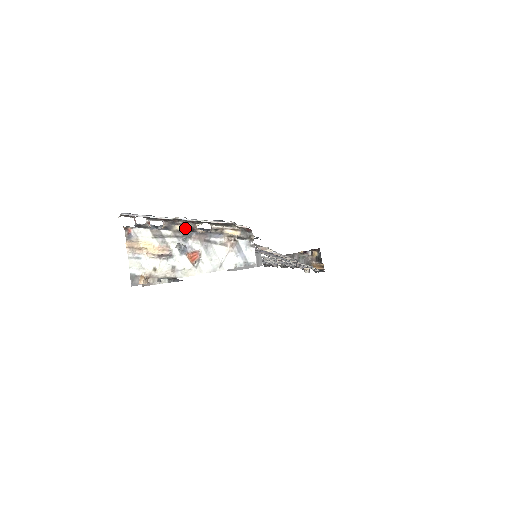
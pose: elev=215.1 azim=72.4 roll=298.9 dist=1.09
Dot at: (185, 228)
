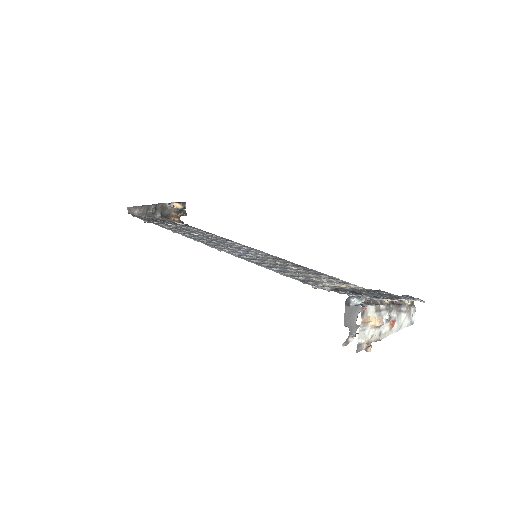
Dot at: (389, 301)
